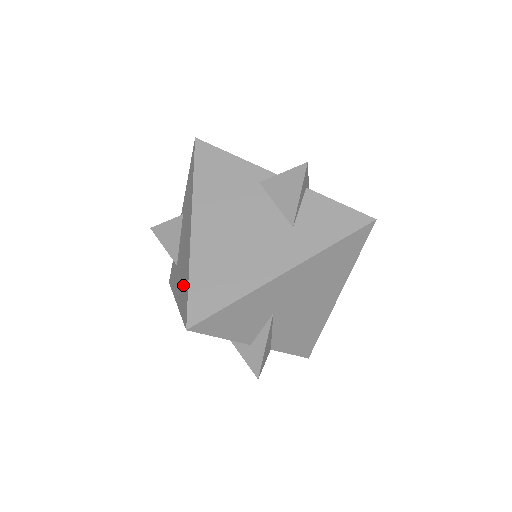
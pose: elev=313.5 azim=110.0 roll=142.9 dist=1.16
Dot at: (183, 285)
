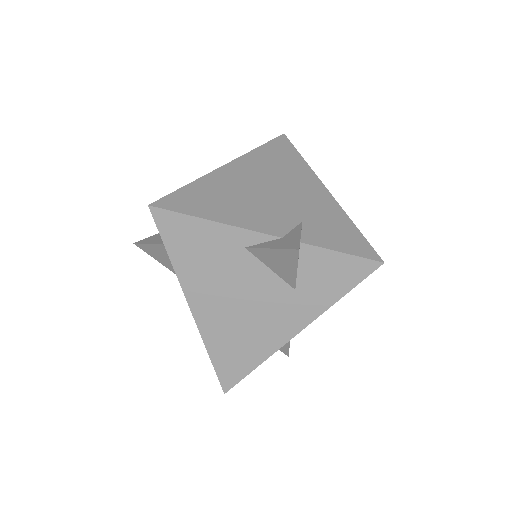
Dot at: occluded
